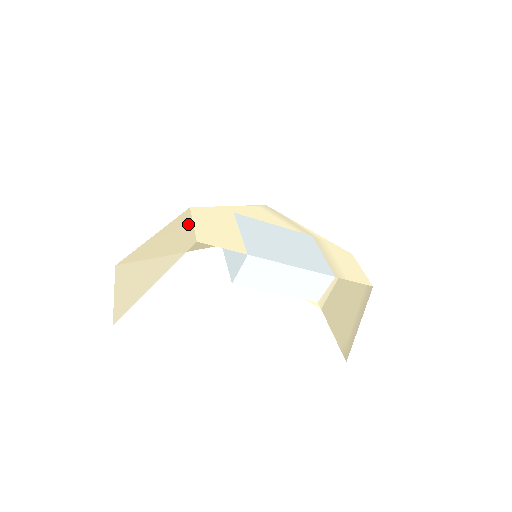
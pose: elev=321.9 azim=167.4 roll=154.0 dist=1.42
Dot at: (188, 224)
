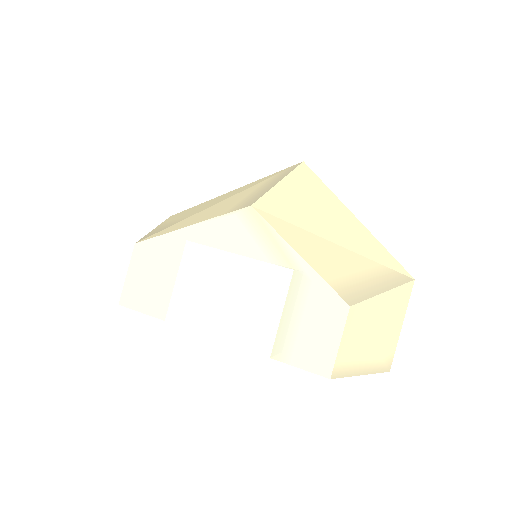
Dot at: (130, 267)
